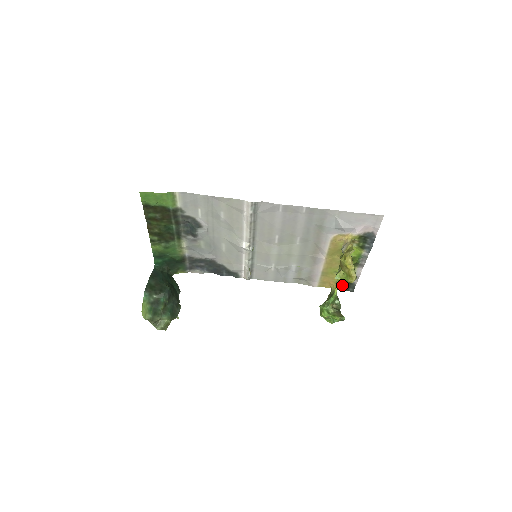
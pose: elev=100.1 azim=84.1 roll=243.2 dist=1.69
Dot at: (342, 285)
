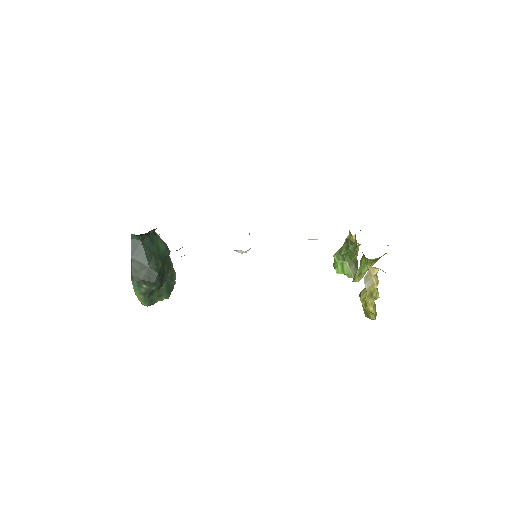
Dot at: occluded
